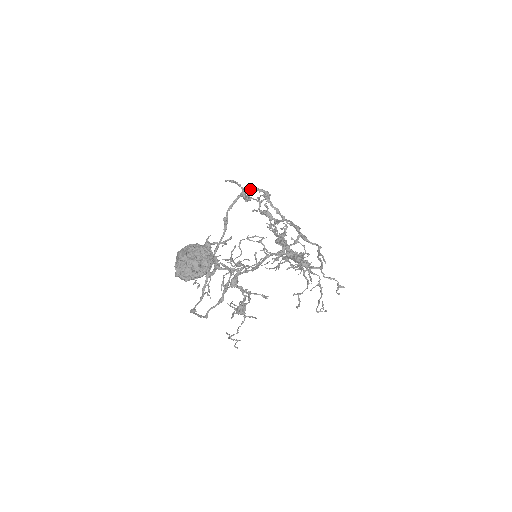
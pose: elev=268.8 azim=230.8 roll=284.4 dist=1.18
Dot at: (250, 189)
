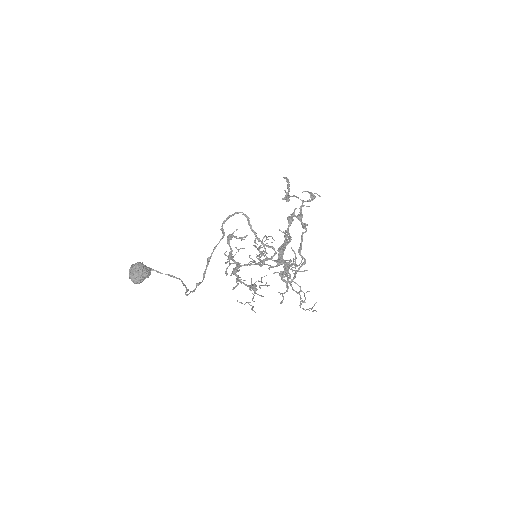
Dot at: (238, 213)
